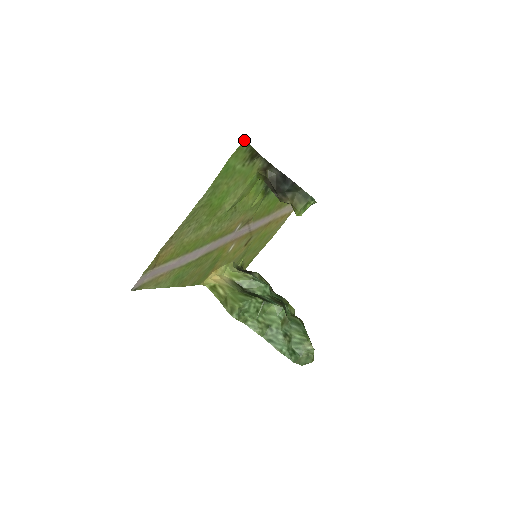
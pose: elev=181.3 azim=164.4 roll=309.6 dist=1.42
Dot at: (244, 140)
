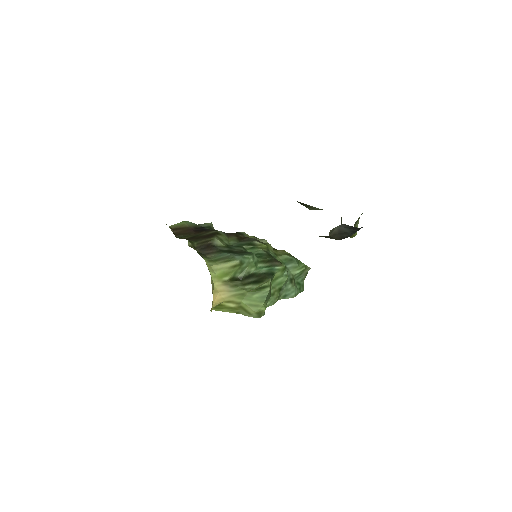
Dot at: occluded
